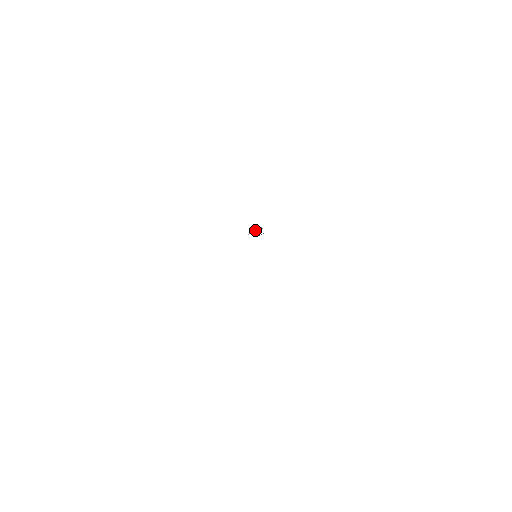
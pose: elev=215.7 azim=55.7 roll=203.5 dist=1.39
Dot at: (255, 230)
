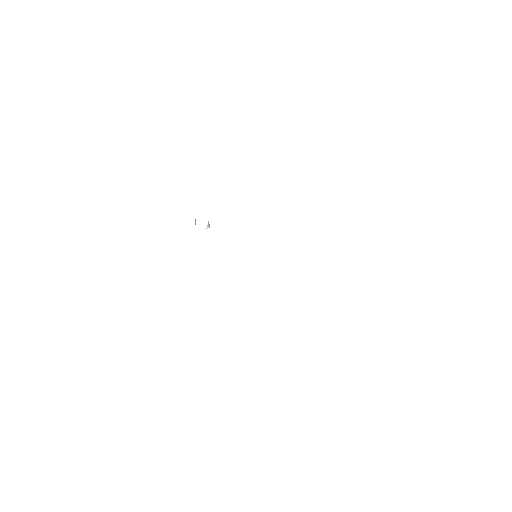
Dot at: (195, 223)
